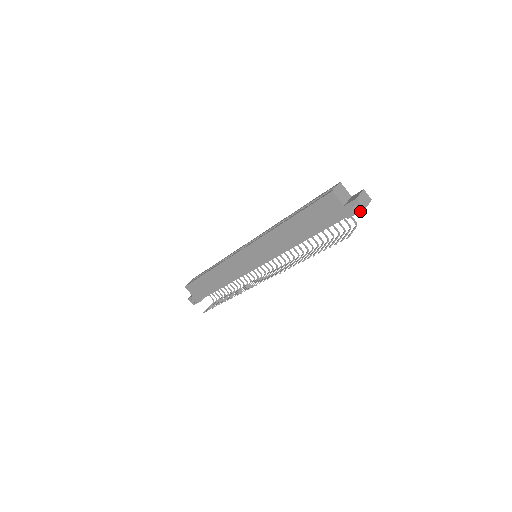
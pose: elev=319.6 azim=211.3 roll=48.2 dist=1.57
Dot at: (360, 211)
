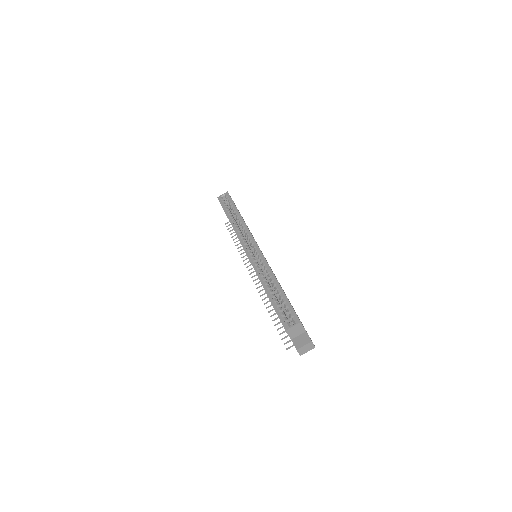
Dot at: occluded
